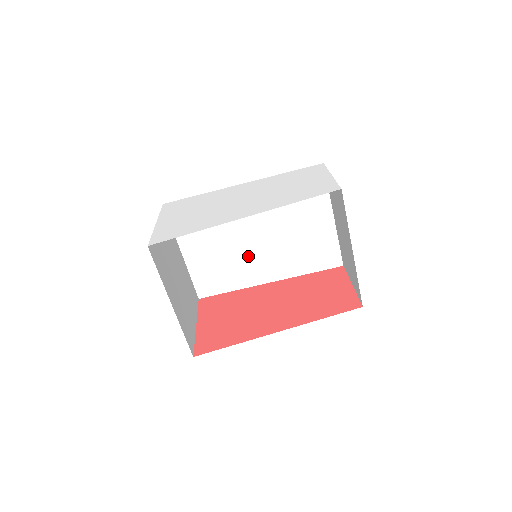
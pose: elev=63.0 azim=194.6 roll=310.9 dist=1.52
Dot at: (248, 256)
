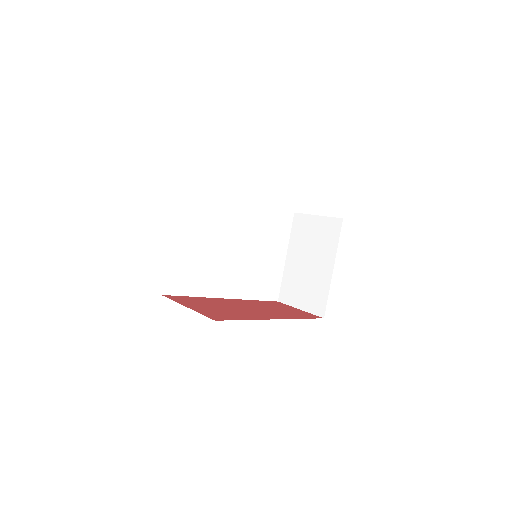
Dot at: (220, 266)
